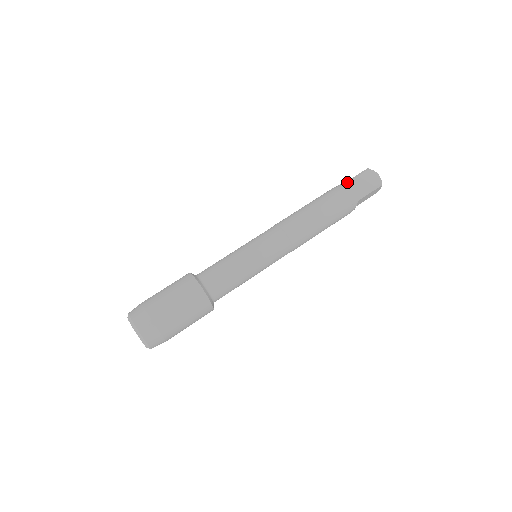
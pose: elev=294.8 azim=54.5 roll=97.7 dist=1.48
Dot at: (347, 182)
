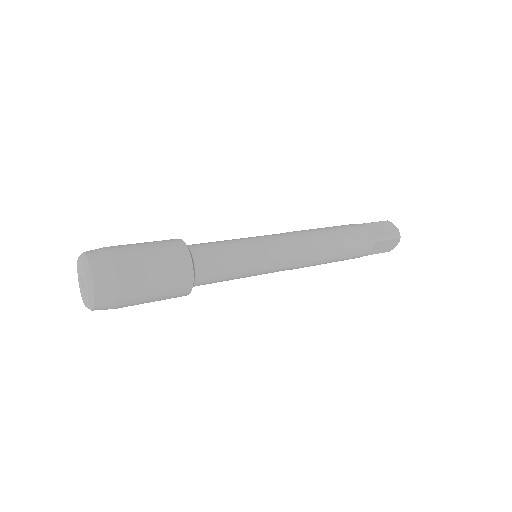
Dot at: (365, 223)
